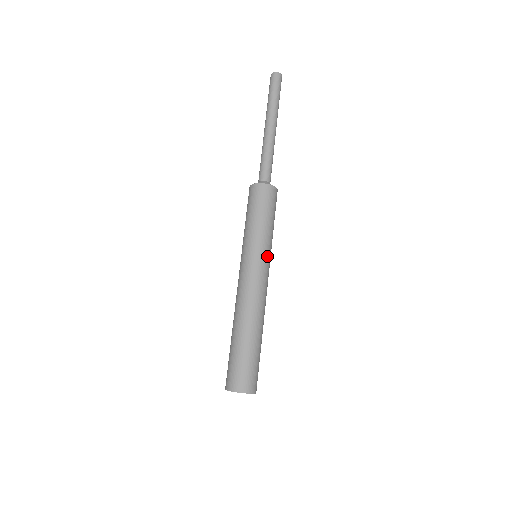
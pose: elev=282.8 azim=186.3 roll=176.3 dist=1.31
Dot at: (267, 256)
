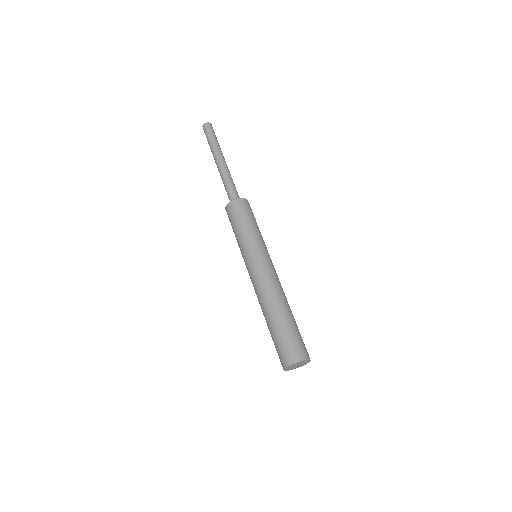
Dot at: (260, 250)
